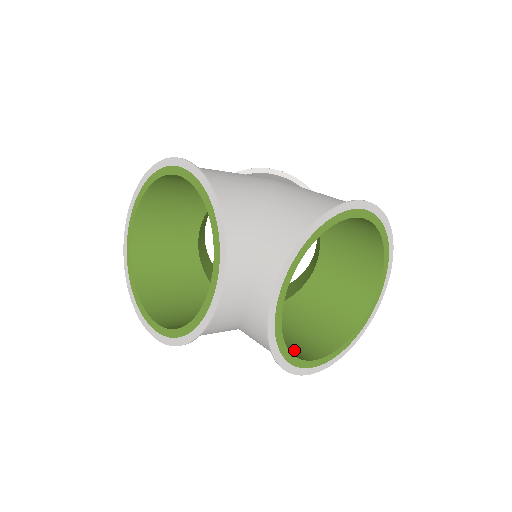
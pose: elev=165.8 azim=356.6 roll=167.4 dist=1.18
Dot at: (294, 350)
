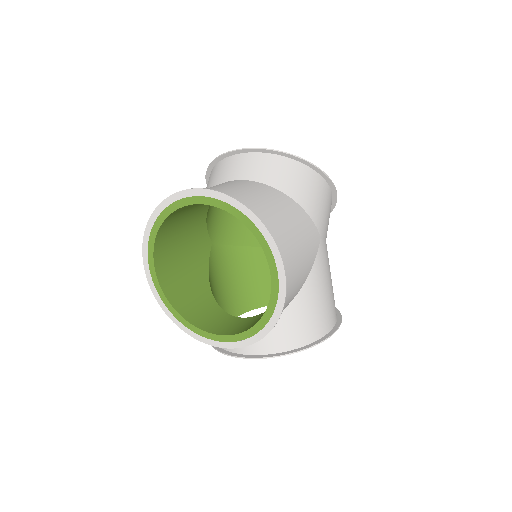
Dot at: occluded
